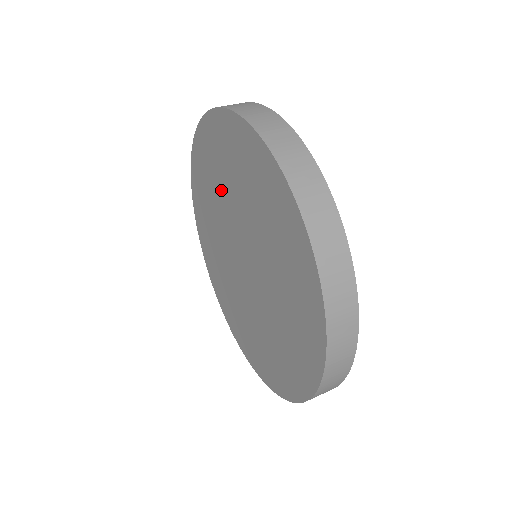
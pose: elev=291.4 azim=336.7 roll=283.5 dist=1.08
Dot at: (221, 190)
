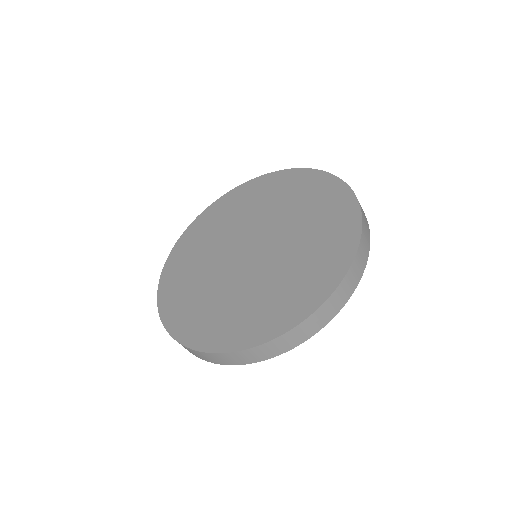
Dot at: (225, 228)
